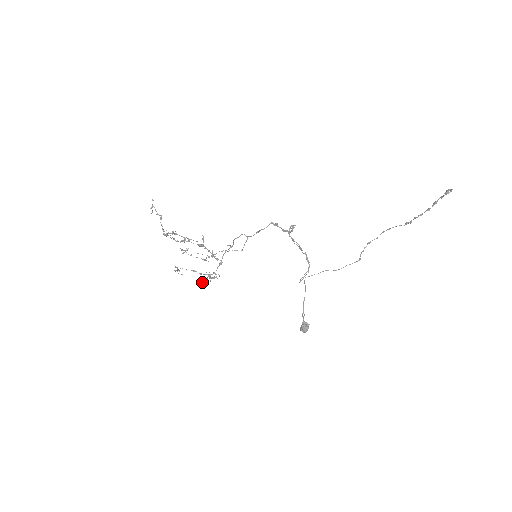
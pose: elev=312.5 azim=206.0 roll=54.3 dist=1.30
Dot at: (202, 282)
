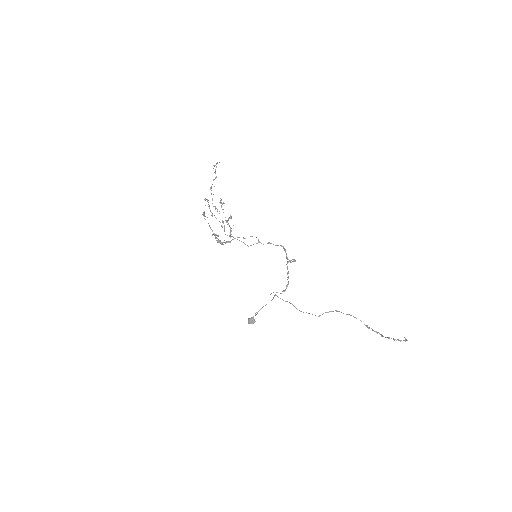
Dot at: (215, 234)
